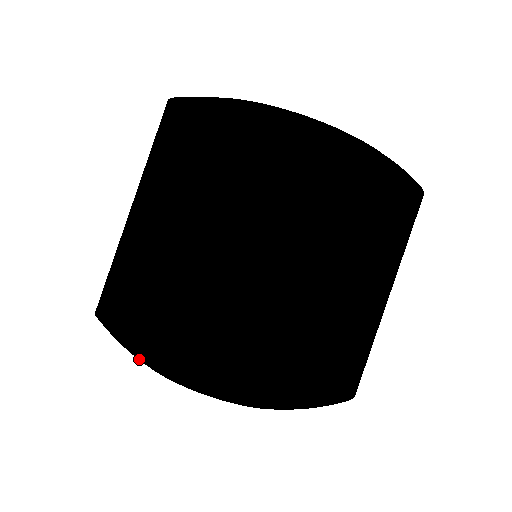
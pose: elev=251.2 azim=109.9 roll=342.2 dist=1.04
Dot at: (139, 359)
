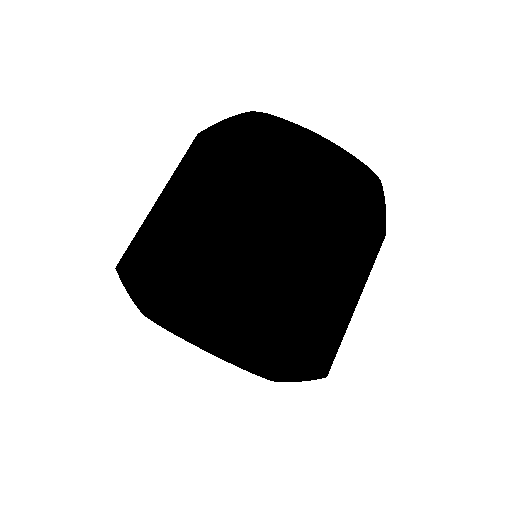
Dot at: (197, 320)
